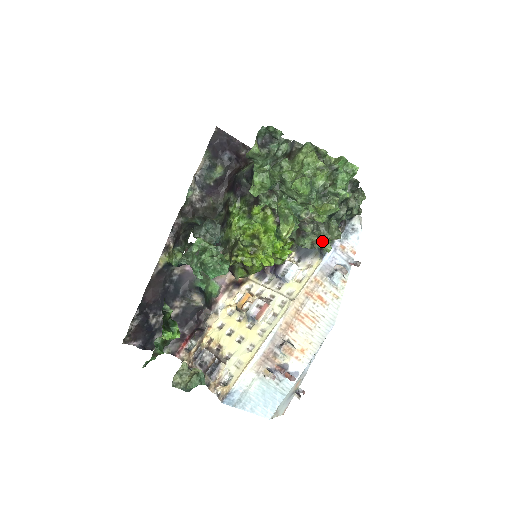
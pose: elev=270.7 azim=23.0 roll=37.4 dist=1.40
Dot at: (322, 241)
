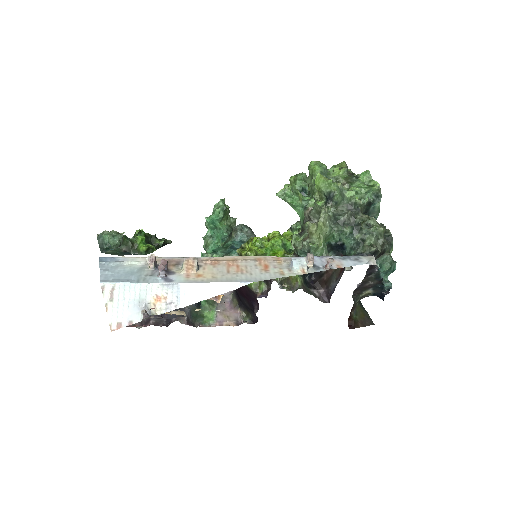
Dot at: (310, 230)
